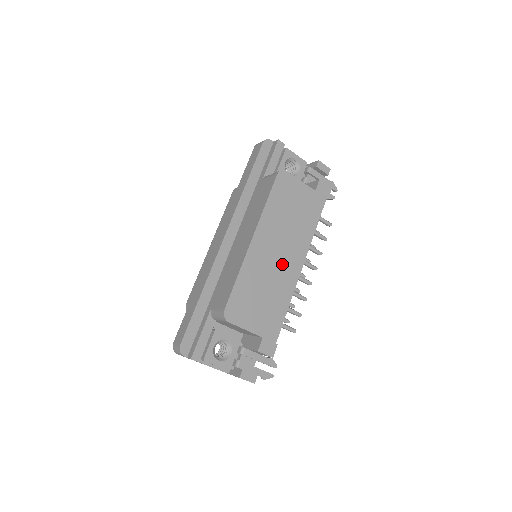
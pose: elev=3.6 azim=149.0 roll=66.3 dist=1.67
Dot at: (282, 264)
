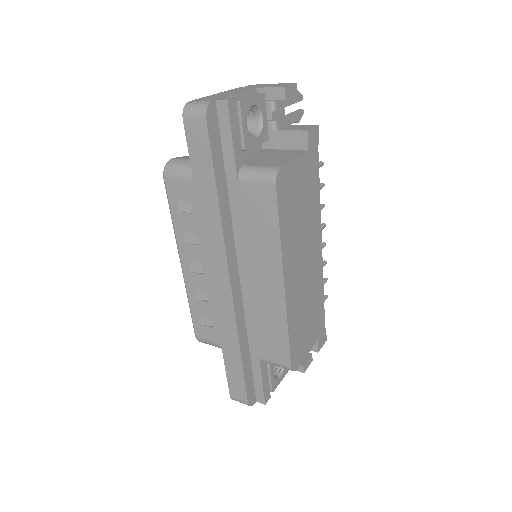
Dot at: (310, 268)
